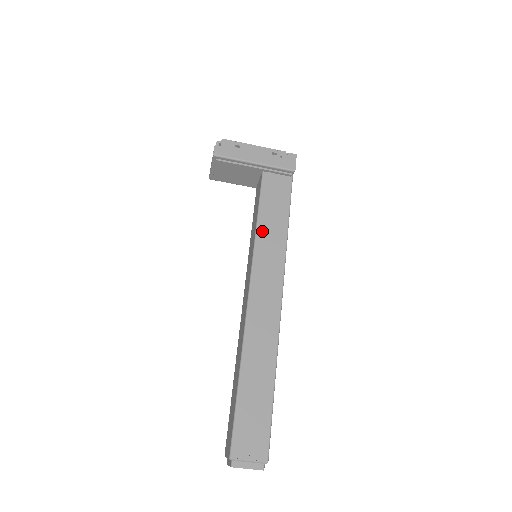
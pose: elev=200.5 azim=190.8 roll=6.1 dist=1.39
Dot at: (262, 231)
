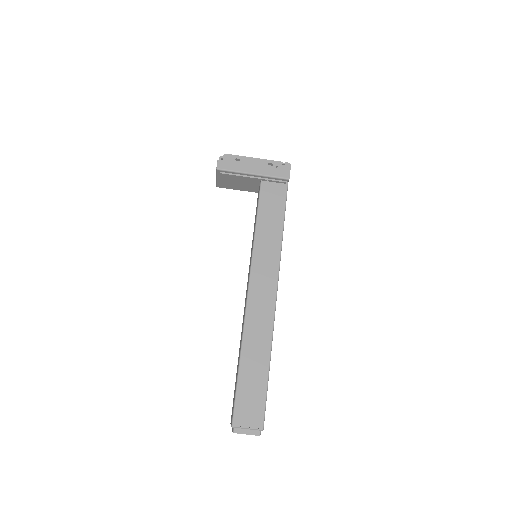
Dot at: (260, 235)
